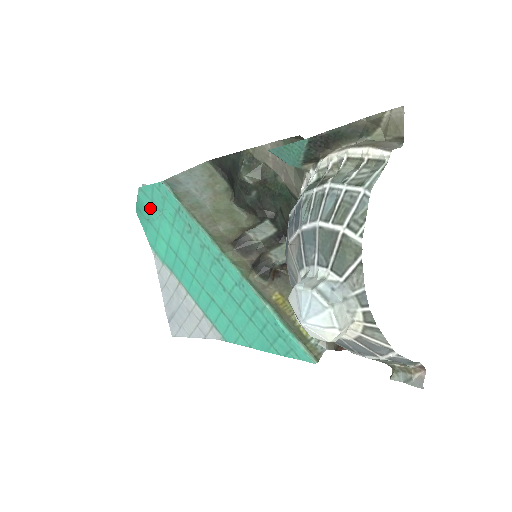
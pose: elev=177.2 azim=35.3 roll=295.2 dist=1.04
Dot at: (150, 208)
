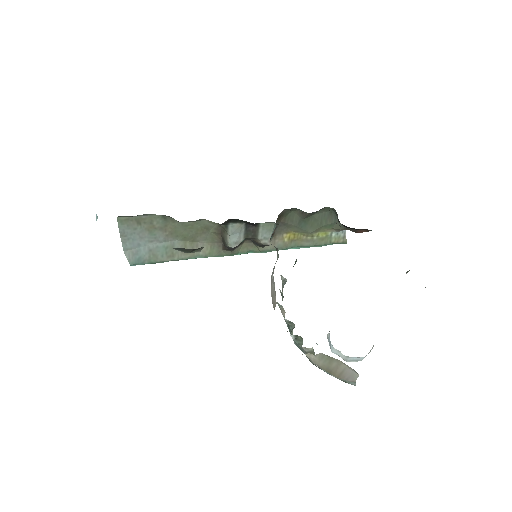
Dot at: occluded
